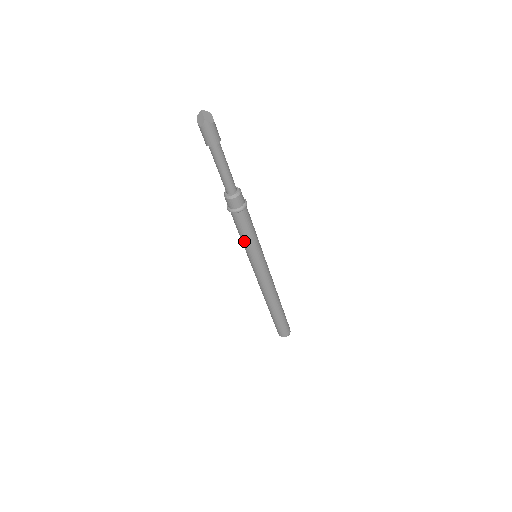
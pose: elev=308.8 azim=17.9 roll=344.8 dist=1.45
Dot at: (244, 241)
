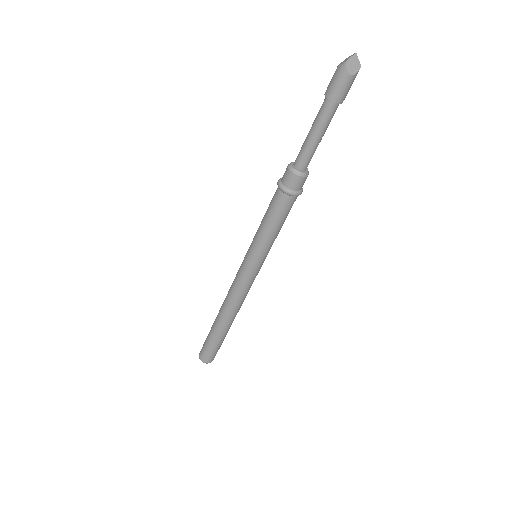
Dot at: (275, 235)
